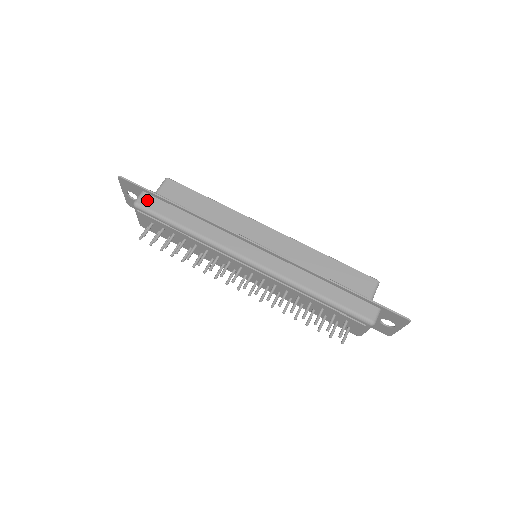
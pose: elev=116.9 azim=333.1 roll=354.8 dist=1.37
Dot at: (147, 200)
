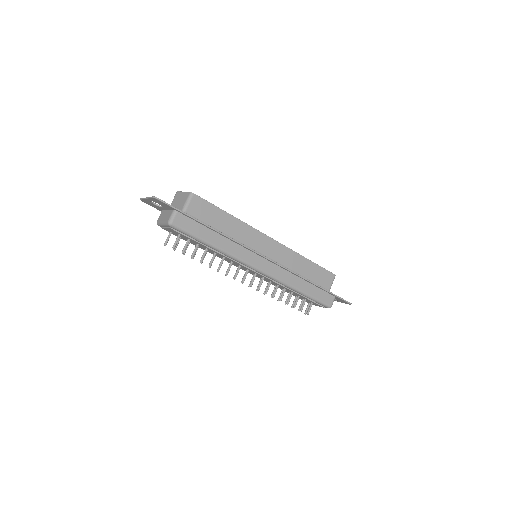
Dot at: (181, 220)
